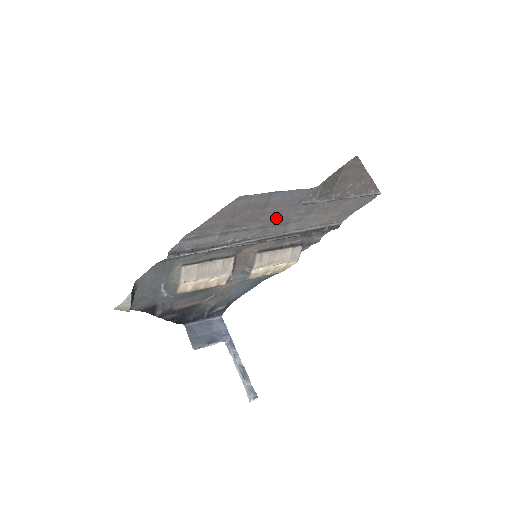
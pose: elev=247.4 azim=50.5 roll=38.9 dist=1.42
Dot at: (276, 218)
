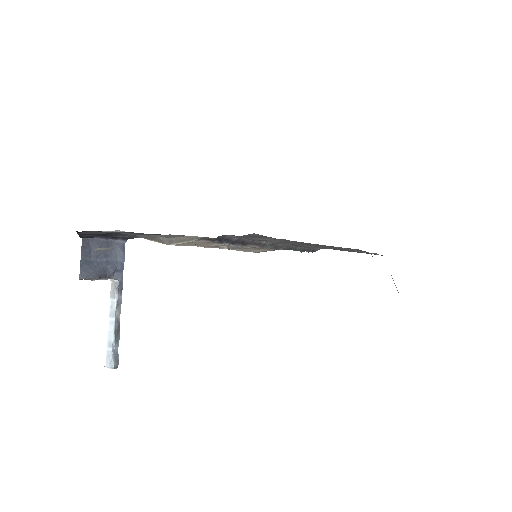
Dot at: occluded
